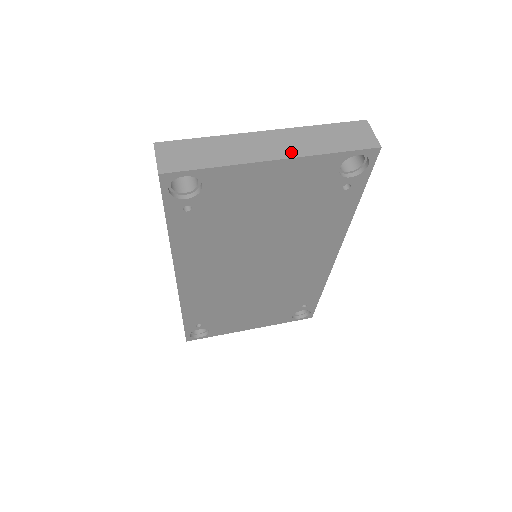
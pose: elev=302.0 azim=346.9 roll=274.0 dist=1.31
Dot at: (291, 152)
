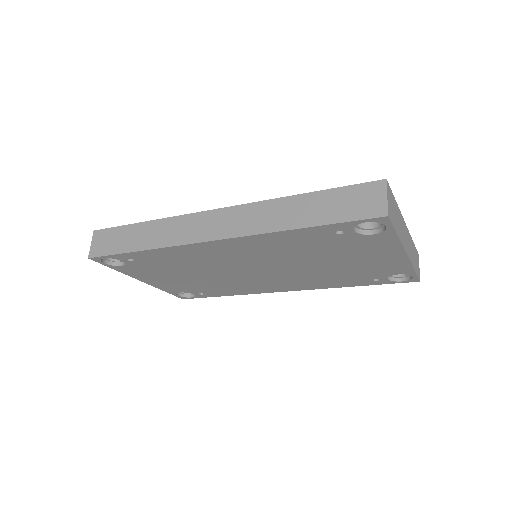
Dot at: (409, 254)
